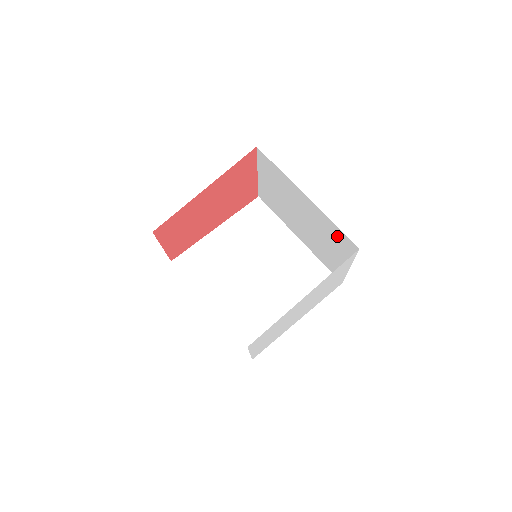
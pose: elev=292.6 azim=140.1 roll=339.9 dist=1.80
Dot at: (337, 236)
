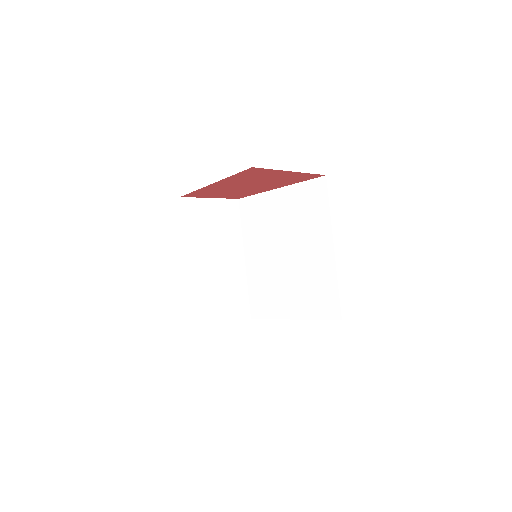
Dot at: occluded
